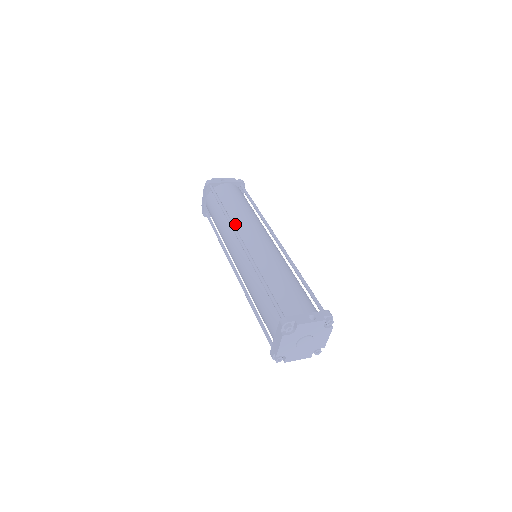
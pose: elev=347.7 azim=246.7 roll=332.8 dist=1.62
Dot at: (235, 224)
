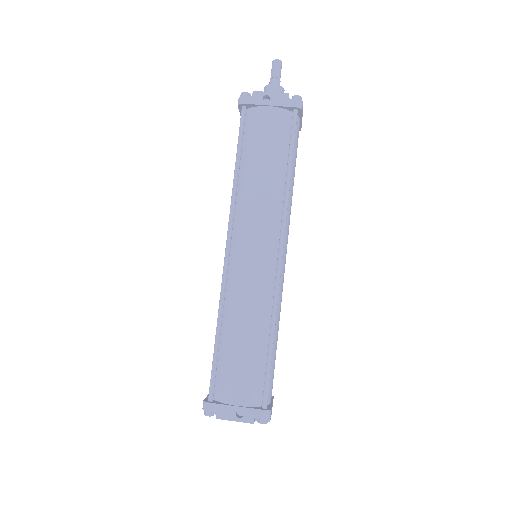
Dot at: (239, 207)
